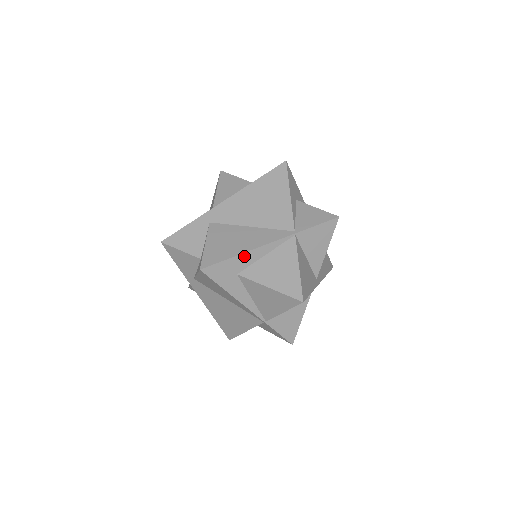
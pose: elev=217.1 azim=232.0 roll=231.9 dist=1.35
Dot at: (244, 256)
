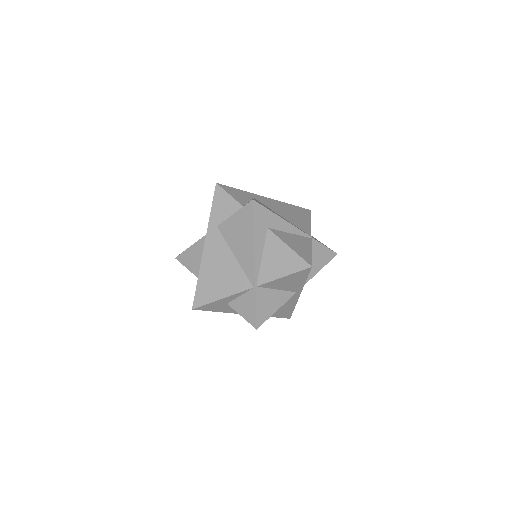
Dot at: (279, 220)
